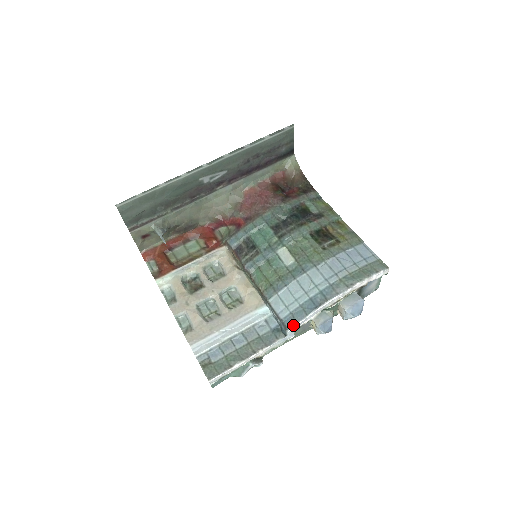
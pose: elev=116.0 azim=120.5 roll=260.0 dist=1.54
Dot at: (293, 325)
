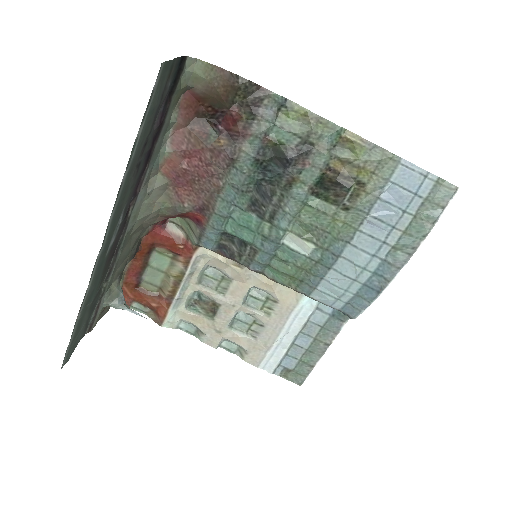
Dot at: (357, 314)
